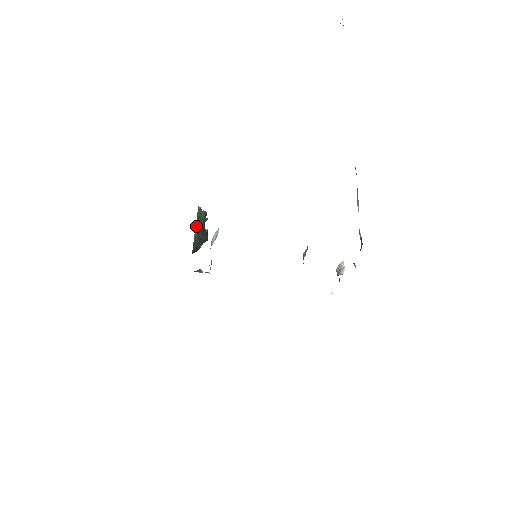
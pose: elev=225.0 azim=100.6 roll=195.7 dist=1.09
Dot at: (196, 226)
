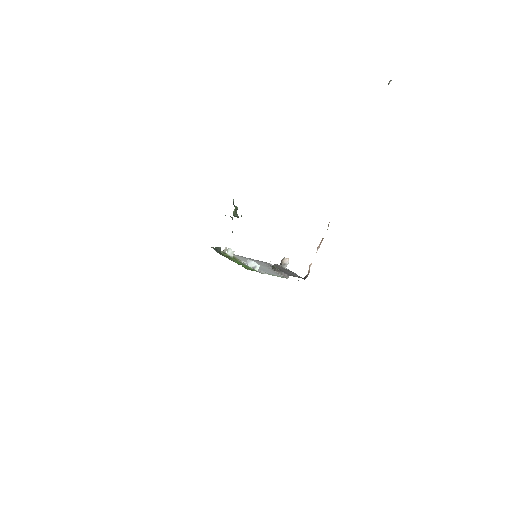
Dot at: occluded
